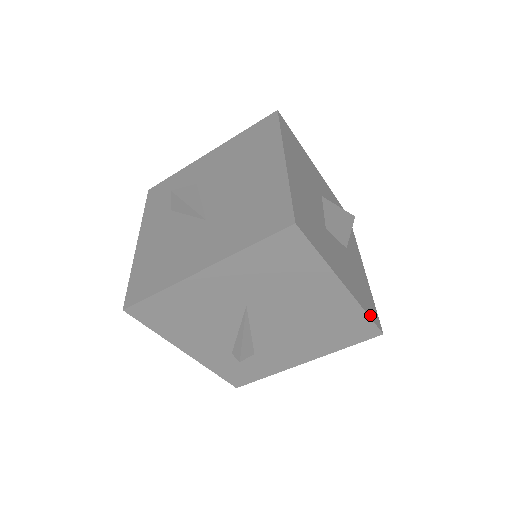
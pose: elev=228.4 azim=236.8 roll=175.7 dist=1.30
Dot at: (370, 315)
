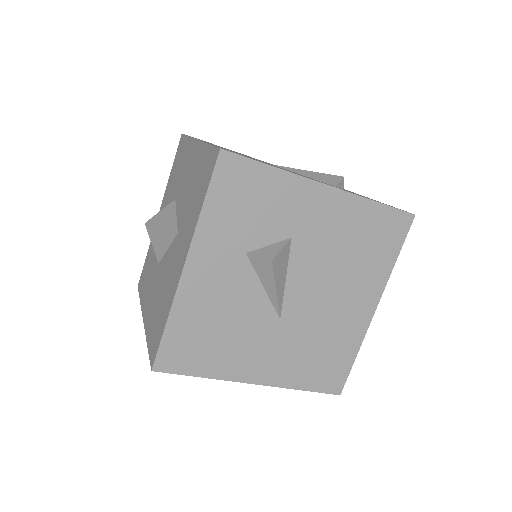
Dot at: occluded
